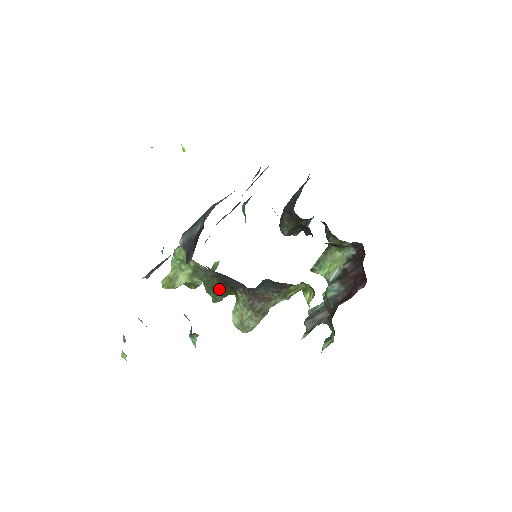
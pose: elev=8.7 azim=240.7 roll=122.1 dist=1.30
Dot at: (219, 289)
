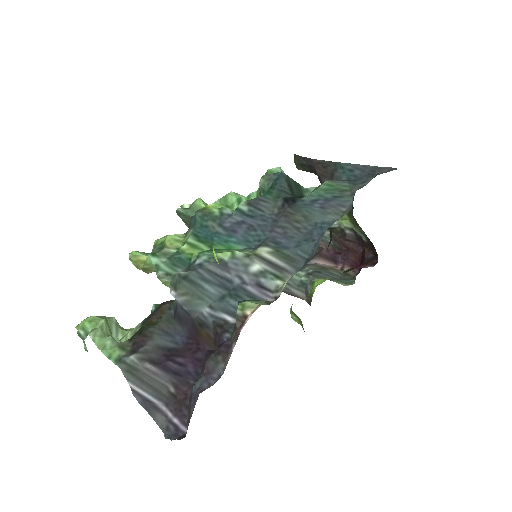
Dot at: occluded
